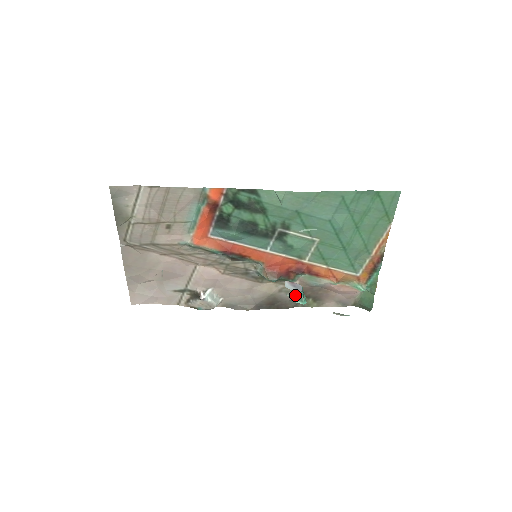
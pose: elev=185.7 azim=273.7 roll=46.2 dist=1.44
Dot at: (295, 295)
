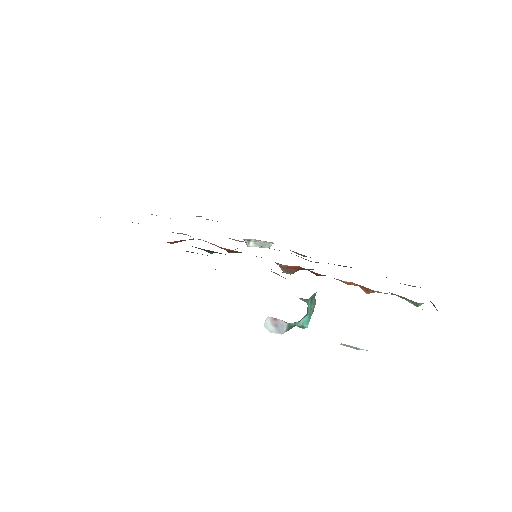
Dot at: (307, 303)
